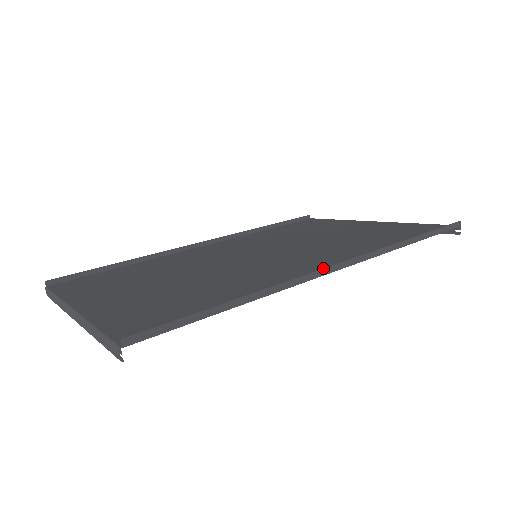
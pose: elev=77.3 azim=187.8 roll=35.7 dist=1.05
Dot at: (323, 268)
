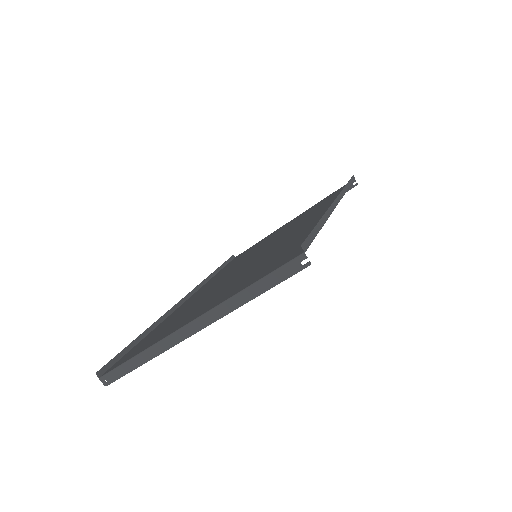
Dot at: (334, 200)
